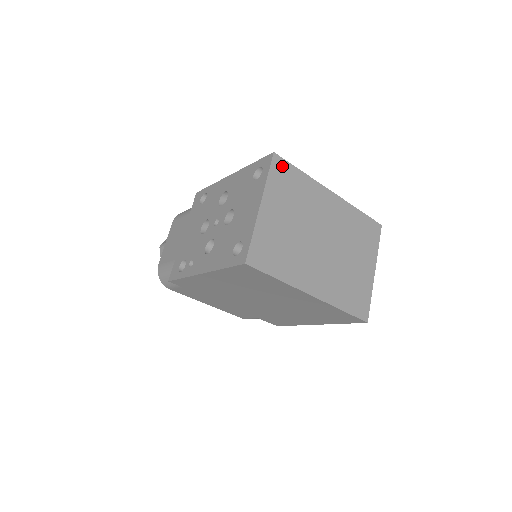
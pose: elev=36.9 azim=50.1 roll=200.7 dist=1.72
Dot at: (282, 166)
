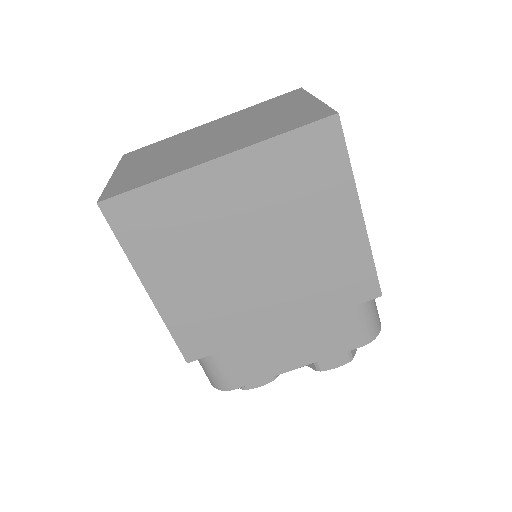
Dot at: (136, 152)
